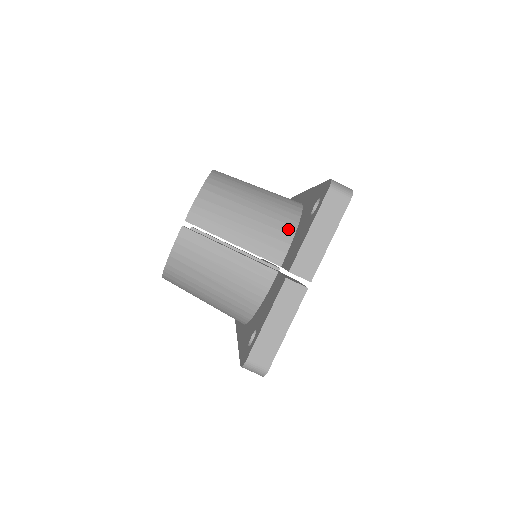
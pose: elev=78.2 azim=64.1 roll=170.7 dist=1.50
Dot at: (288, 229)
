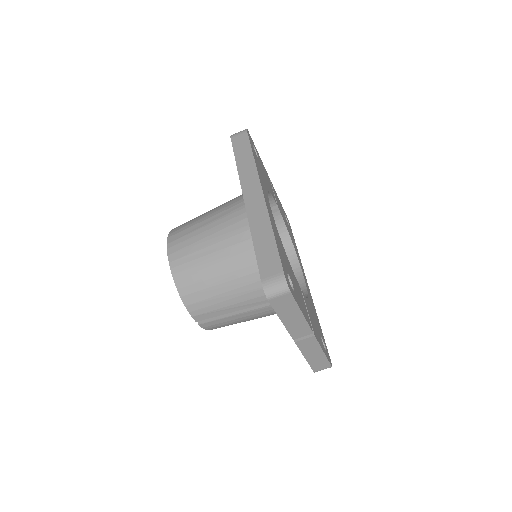
Dot at: occluded
